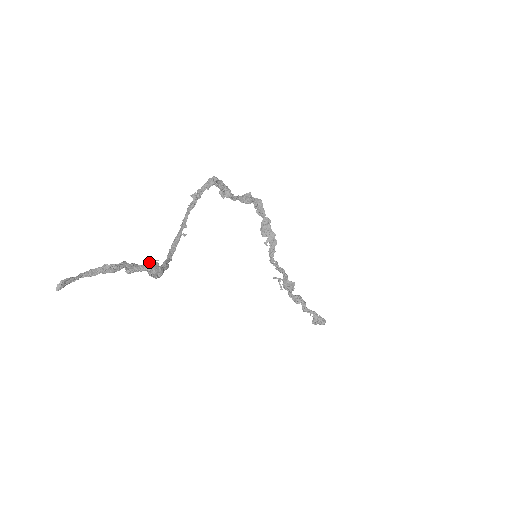
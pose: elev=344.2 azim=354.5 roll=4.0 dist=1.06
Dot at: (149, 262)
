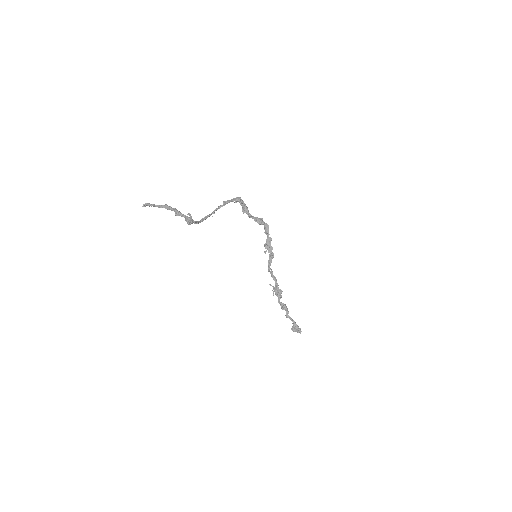
Dot at: (187, 214)
